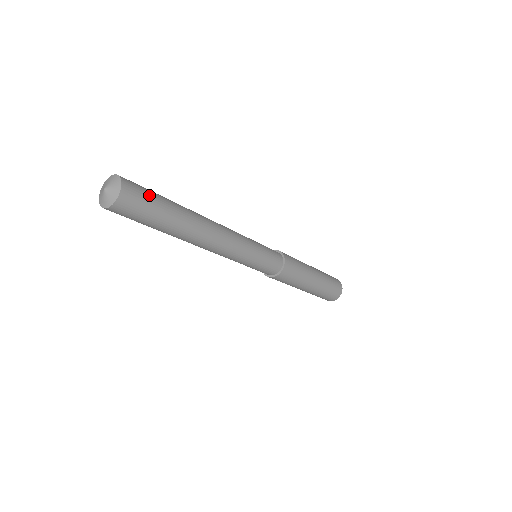
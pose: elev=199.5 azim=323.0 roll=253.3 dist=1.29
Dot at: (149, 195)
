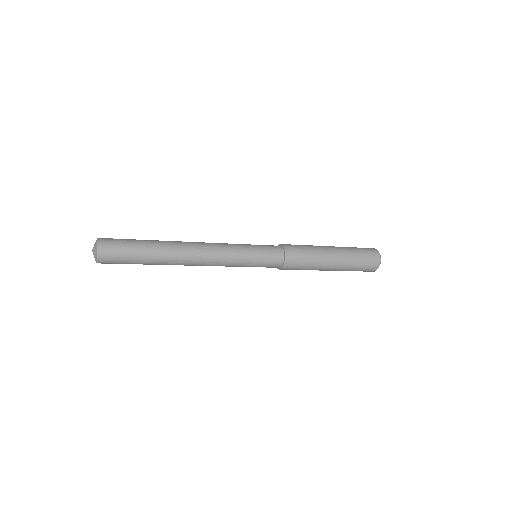
Dot at: (123, 247)
